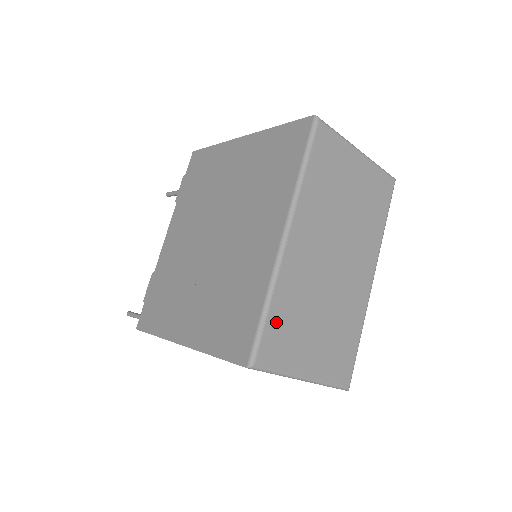
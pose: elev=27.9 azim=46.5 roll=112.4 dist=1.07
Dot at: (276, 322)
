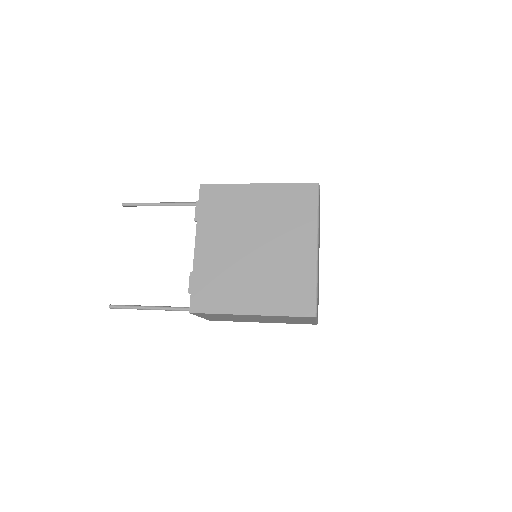
Dot at: occluded
